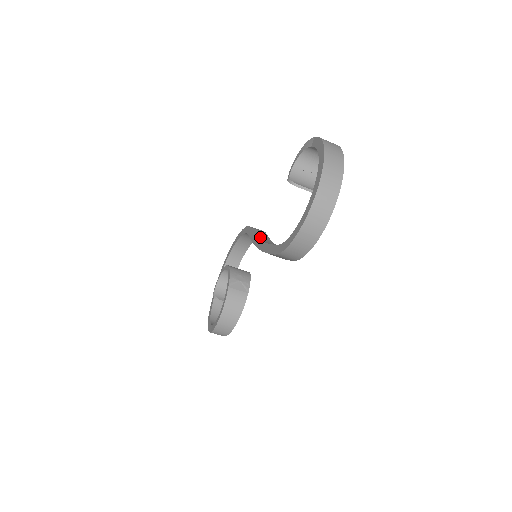
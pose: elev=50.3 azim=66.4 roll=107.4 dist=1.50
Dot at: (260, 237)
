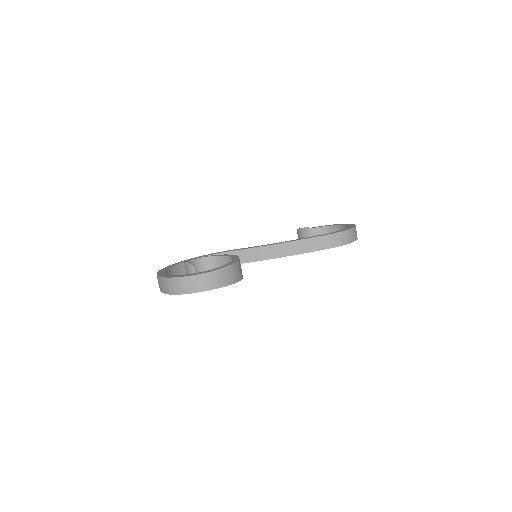
Dot at: occluded
